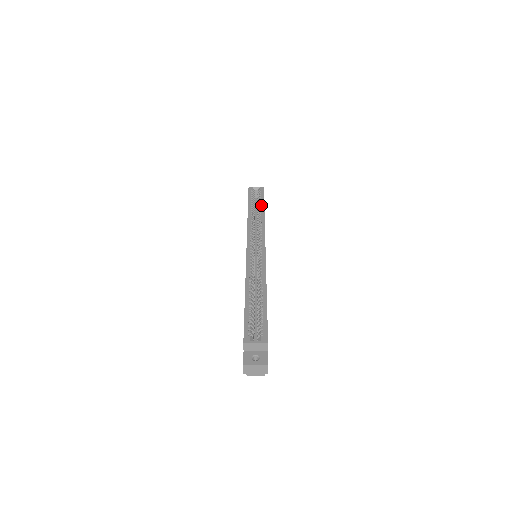
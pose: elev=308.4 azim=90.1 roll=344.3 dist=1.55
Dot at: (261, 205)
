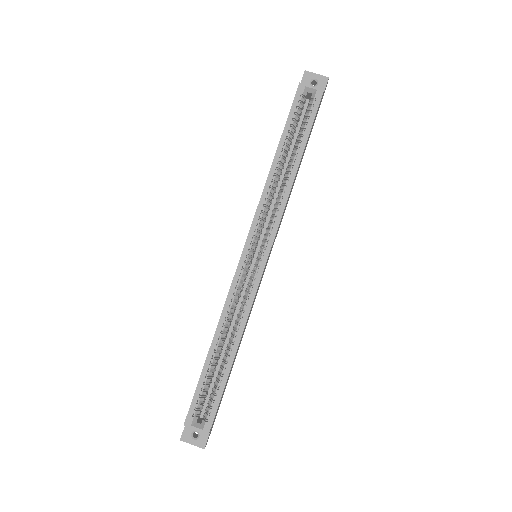
Dot at: (299, 148)
